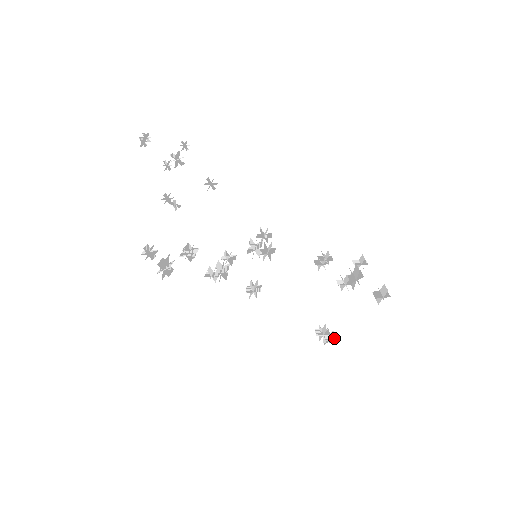
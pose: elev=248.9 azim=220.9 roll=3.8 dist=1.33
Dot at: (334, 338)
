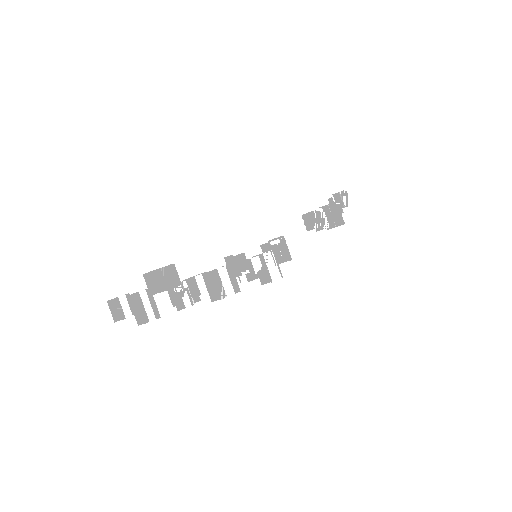
Dot at: (282, 241)
